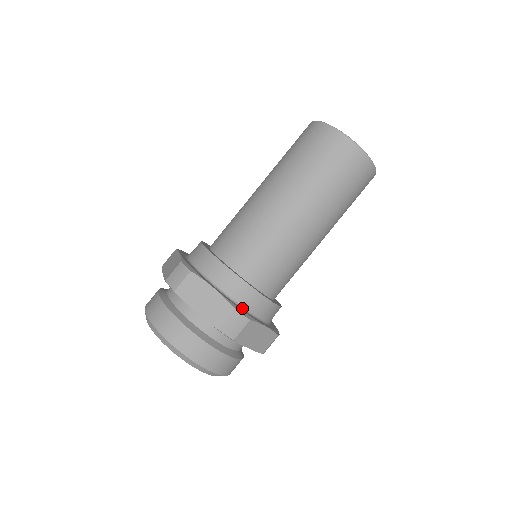
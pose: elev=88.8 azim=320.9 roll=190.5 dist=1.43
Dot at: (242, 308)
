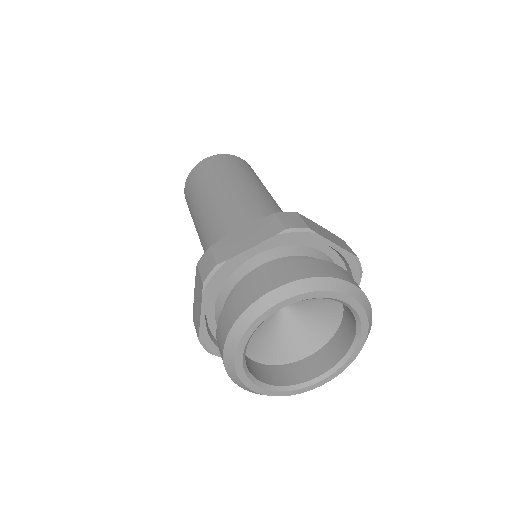
Dot at: occluded
